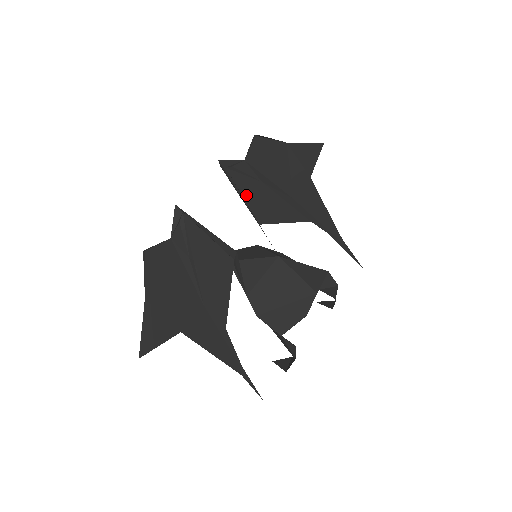
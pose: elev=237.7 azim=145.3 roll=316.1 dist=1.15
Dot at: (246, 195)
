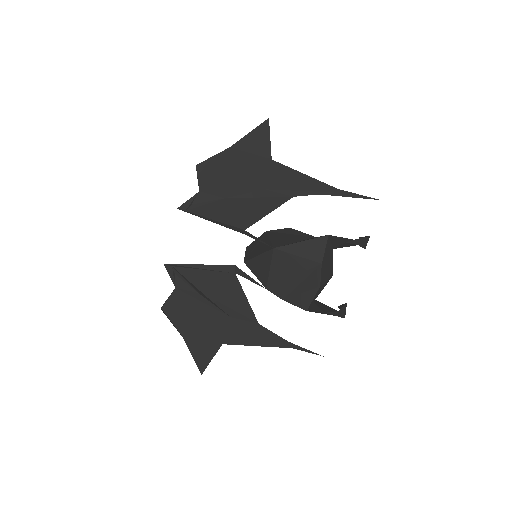
Dot at: (217, 217)
